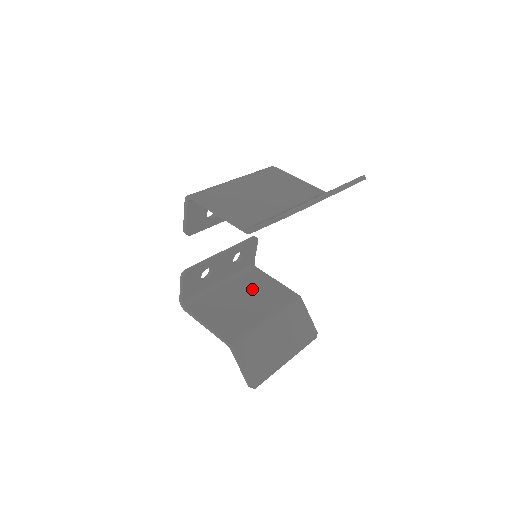
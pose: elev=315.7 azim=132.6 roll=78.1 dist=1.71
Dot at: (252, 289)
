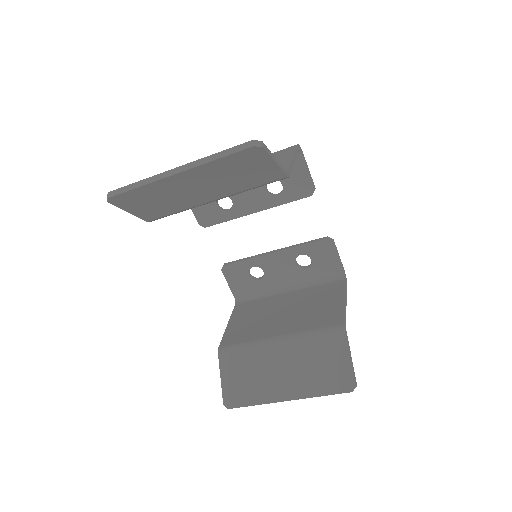
Dot at: (307, 302)
